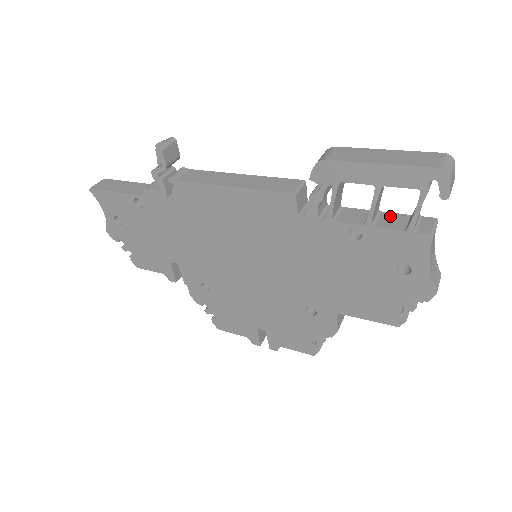
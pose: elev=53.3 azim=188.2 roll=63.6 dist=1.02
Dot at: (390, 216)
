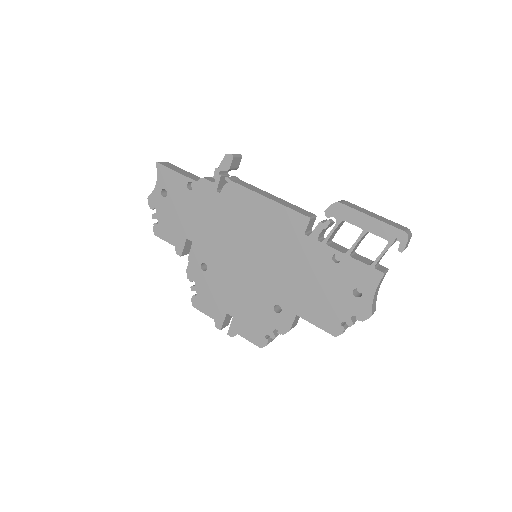
Dot at: (361, 257)
